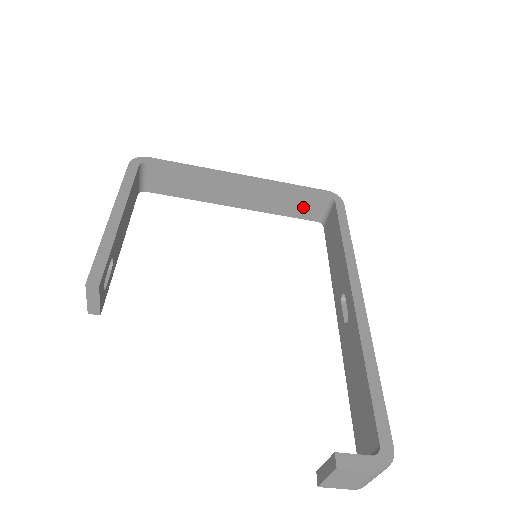
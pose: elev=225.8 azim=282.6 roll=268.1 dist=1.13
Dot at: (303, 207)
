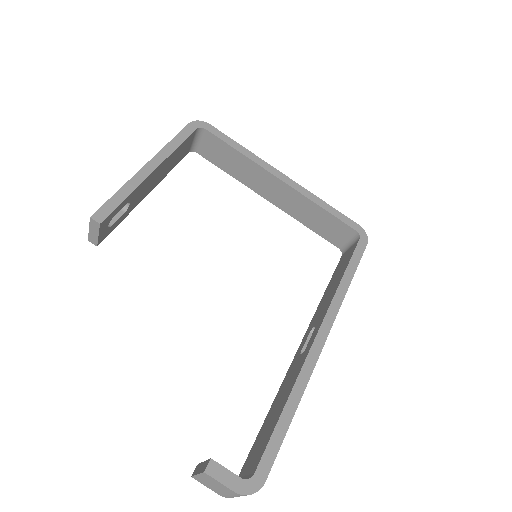
Dot at: (330, 229)
